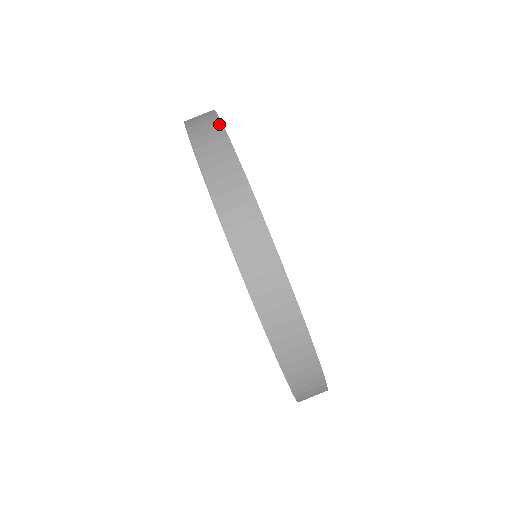
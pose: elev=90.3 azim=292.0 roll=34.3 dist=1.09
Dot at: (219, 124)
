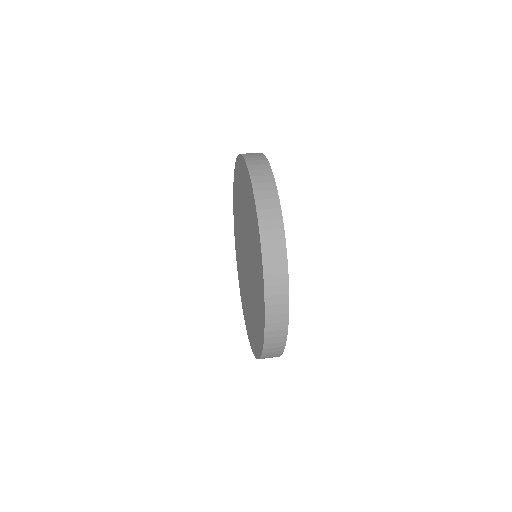
Dot at: occluded
